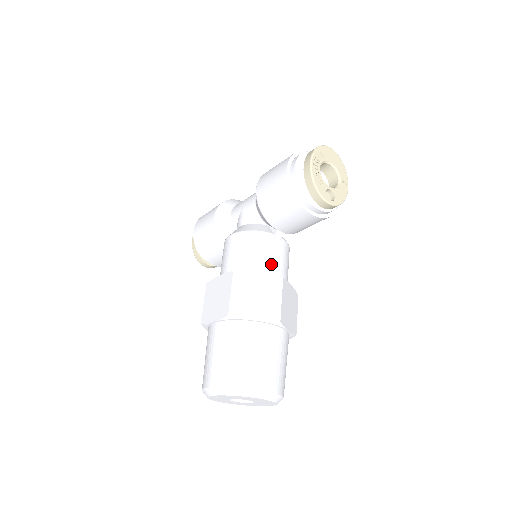
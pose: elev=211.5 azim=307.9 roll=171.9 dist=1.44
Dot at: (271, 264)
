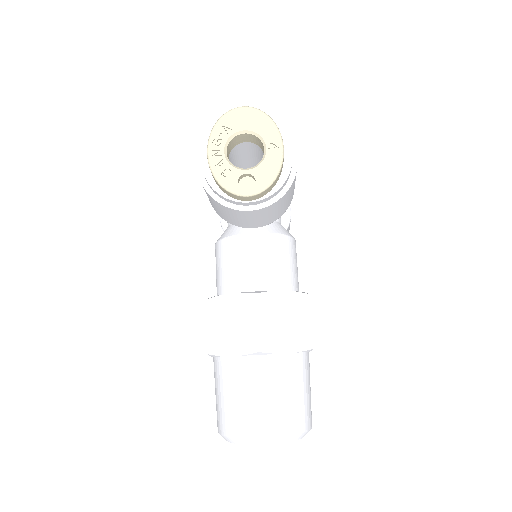
Dot at: (248, 275)
